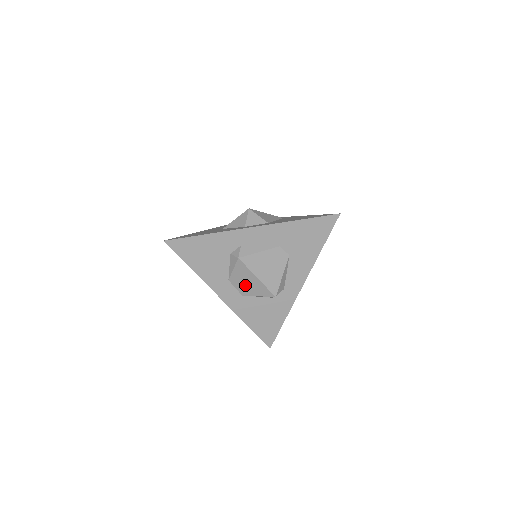
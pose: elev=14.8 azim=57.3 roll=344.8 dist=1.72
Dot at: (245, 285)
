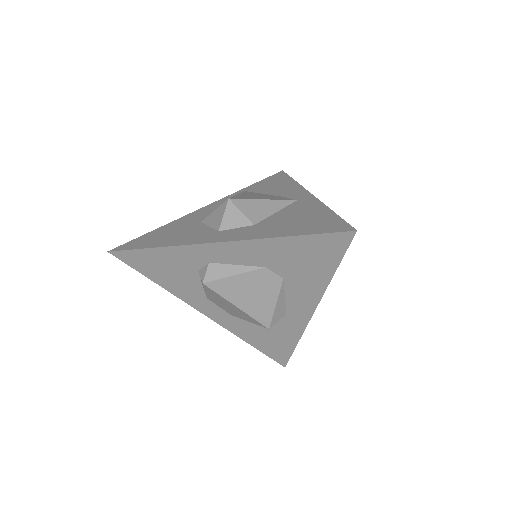
Dot at: (228, 308)
